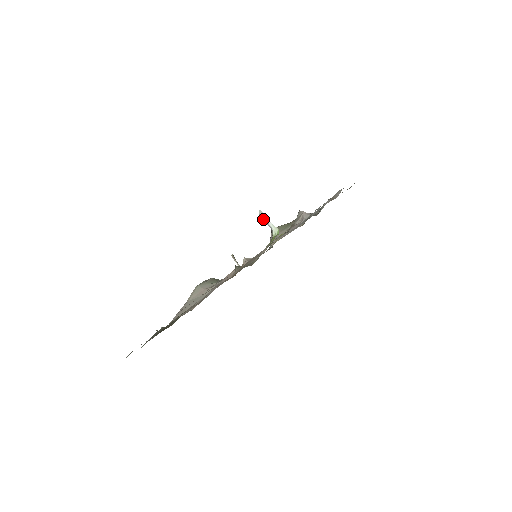
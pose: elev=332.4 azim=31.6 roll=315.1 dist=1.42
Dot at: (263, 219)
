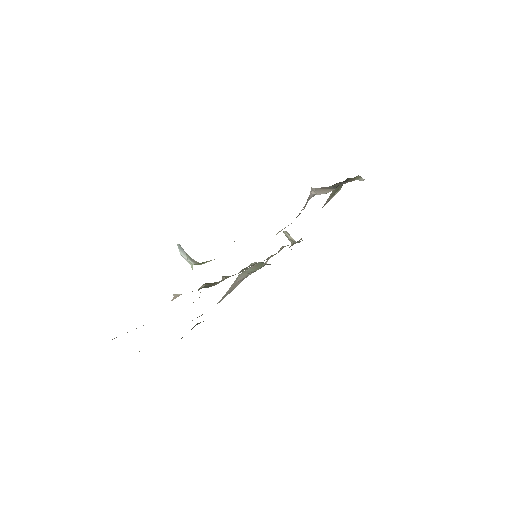
Dot at: (183, 253)
